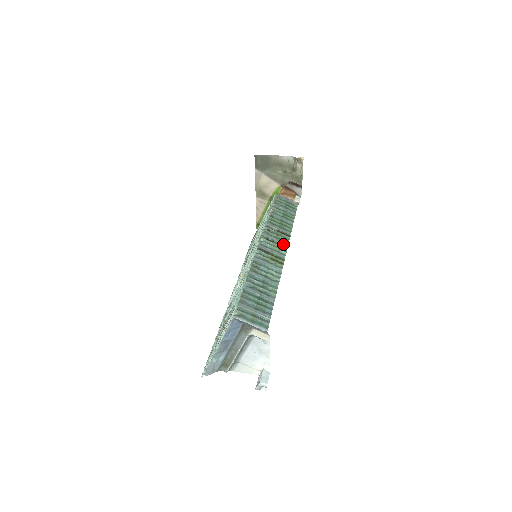
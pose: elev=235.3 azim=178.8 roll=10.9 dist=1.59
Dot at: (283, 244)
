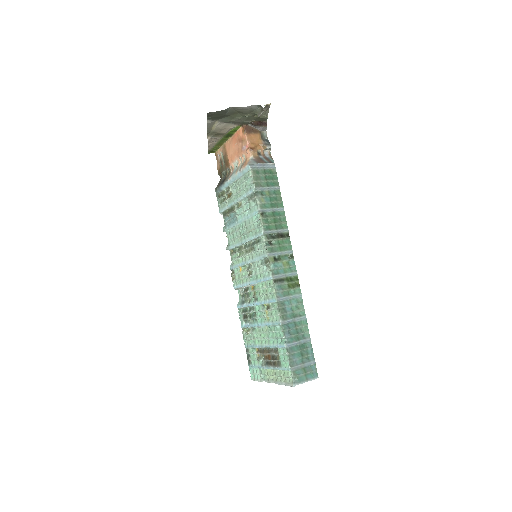
Dot at: (289, 254)
